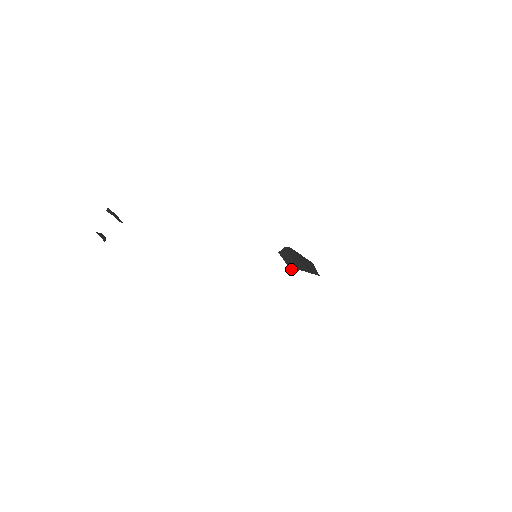
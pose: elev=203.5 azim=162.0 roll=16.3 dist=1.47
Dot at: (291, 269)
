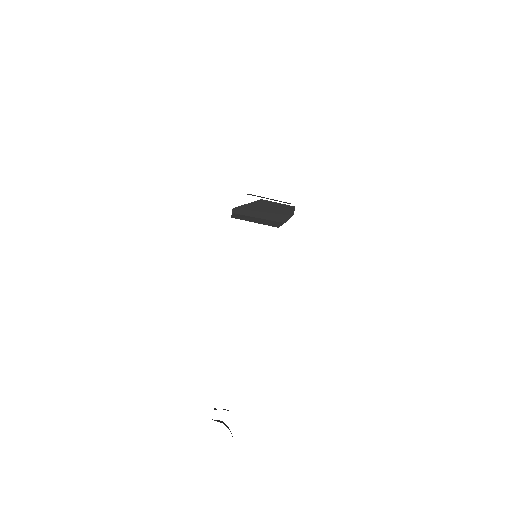
Dot at: (273, 226)
